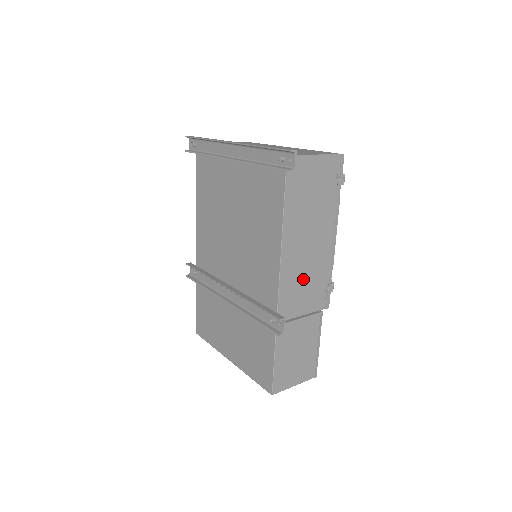
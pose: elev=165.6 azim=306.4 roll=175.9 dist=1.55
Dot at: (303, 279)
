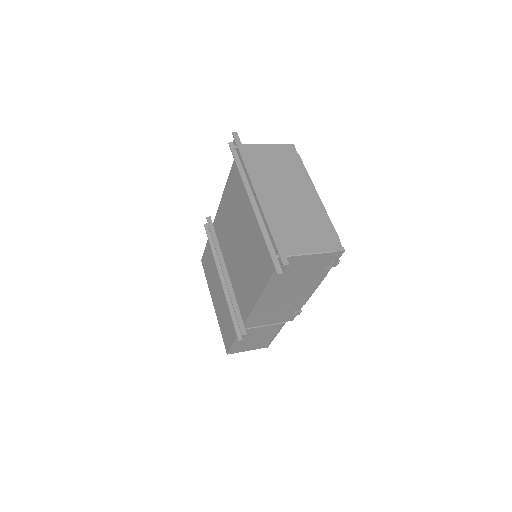
Dot at: (274, 310)
